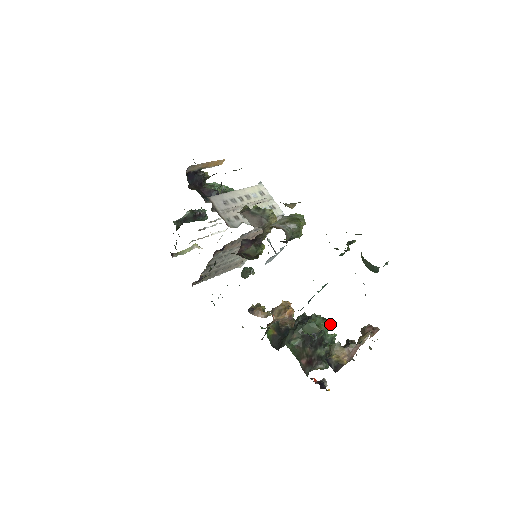
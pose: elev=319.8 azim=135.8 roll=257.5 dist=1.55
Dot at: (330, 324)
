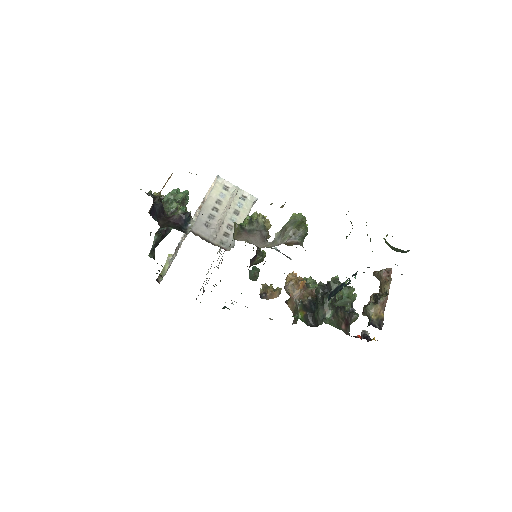
Dot at: occluded
